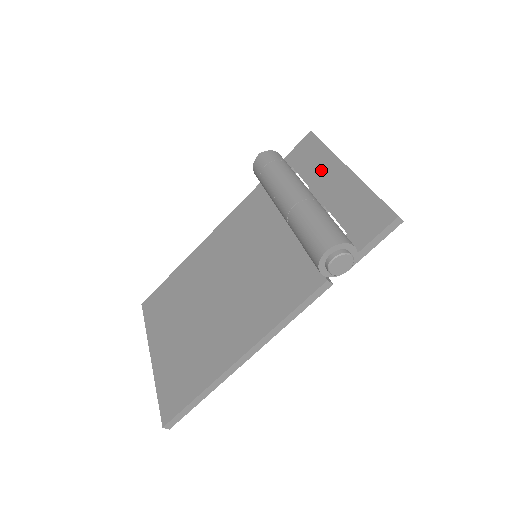
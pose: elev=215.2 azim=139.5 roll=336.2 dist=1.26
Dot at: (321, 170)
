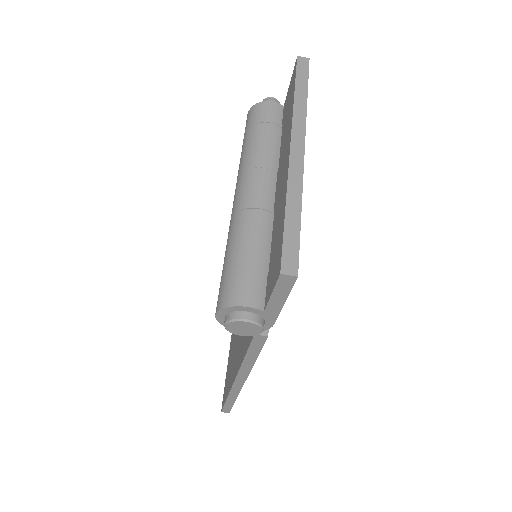
Dot at: (285, 140)
